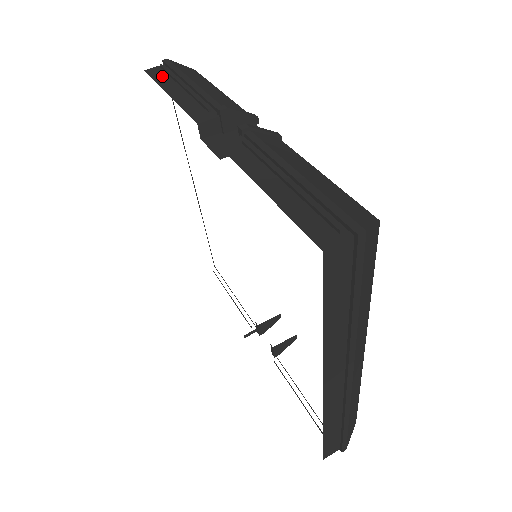
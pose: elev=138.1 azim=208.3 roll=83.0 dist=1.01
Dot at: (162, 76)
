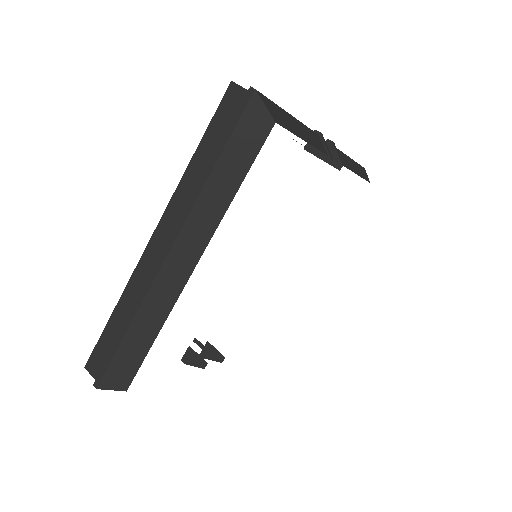
Dot at: occluded
